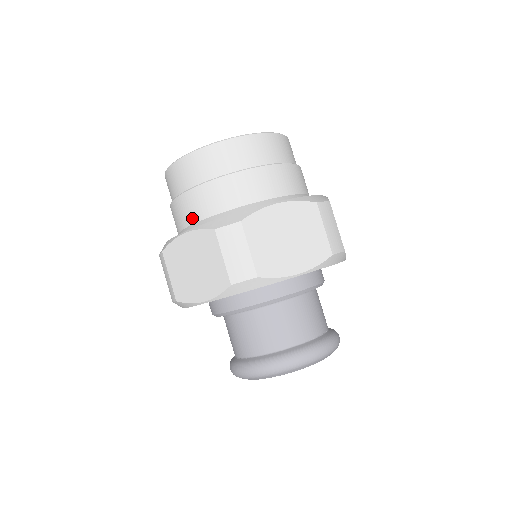
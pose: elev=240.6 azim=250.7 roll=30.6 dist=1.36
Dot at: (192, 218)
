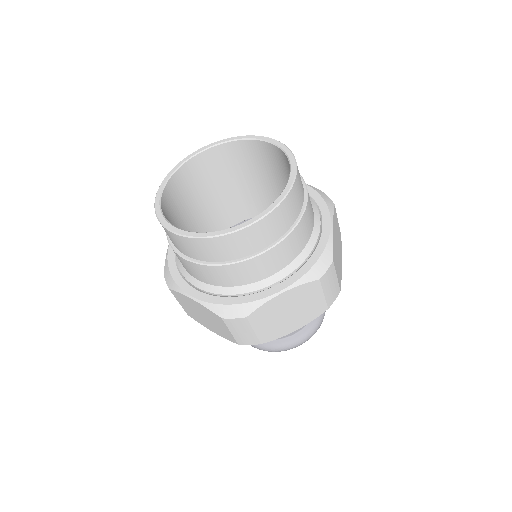
Dot at: (195, 276)
